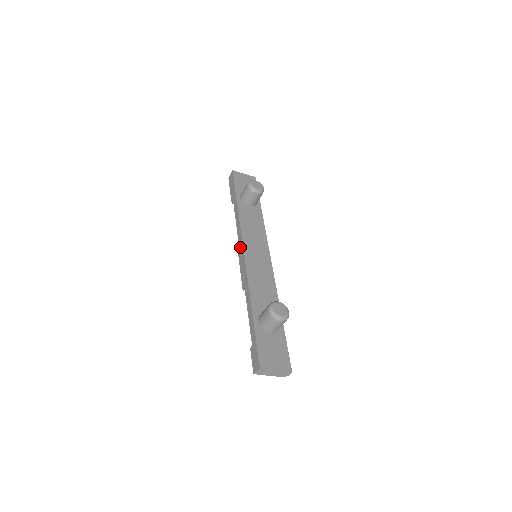
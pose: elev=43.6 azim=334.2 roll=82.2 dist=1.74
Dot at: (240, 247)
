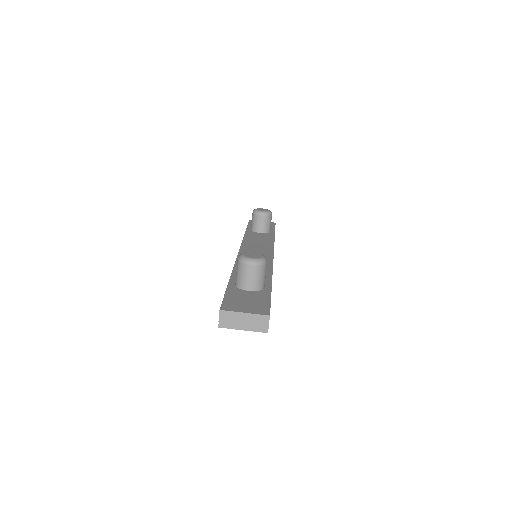
Dot at: occluded
